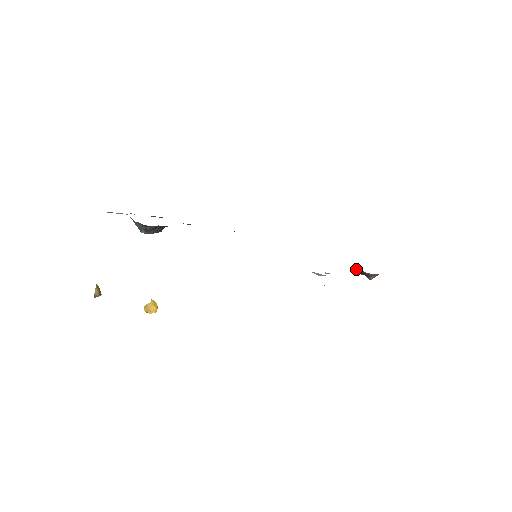
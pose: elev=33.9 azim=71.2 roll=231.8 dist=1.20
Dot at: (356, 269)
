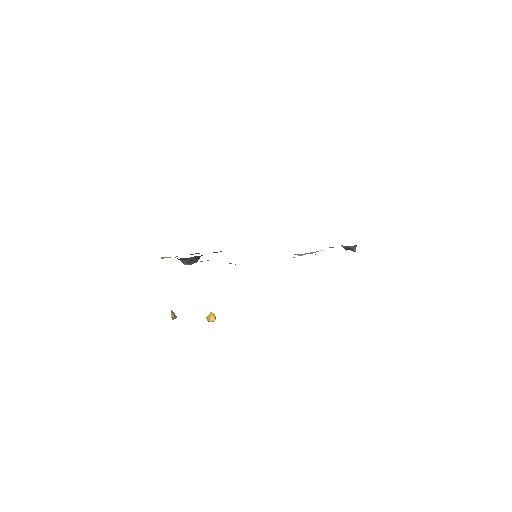
Dot at: occluded
